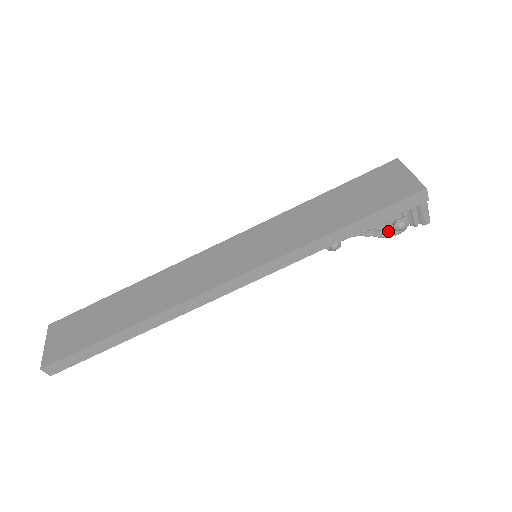
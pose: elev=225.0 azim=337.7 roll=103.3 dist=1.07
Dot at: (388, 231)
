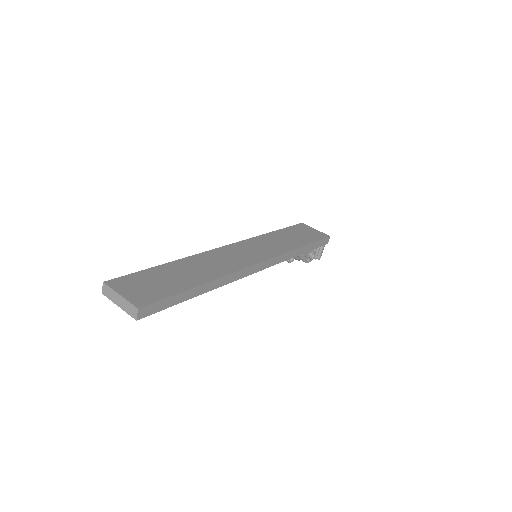
Dot at: (306, 259)
